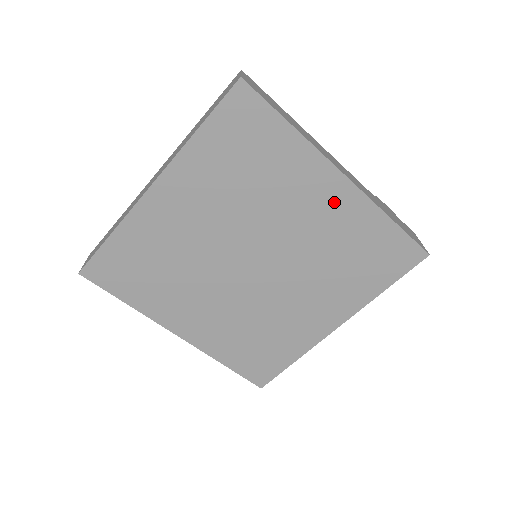
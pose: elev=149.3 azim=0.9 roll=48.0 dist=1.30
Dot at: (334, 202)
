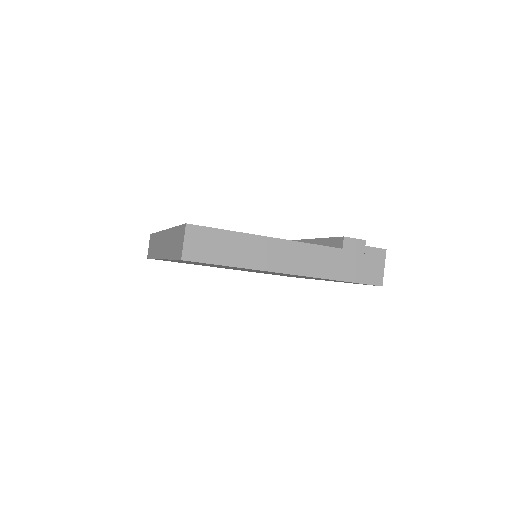
Dot at: occluded
